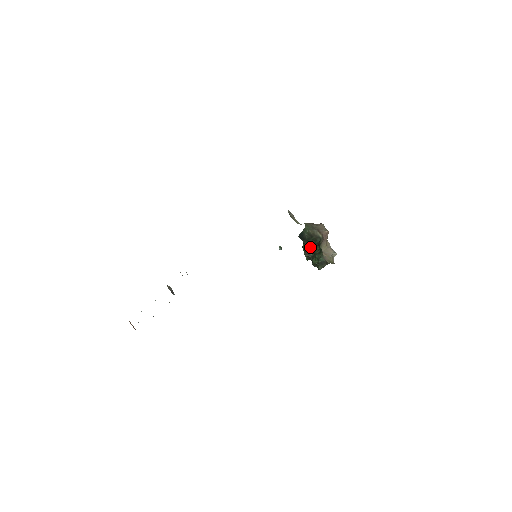
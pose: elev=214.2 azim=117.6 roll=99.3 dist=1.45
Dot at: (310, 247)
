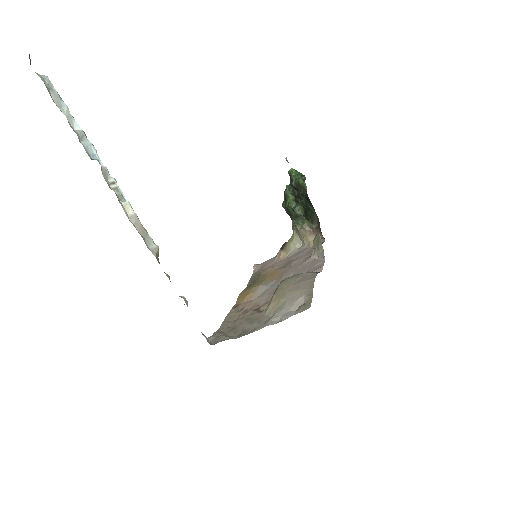
Dot at: (302, 196)
